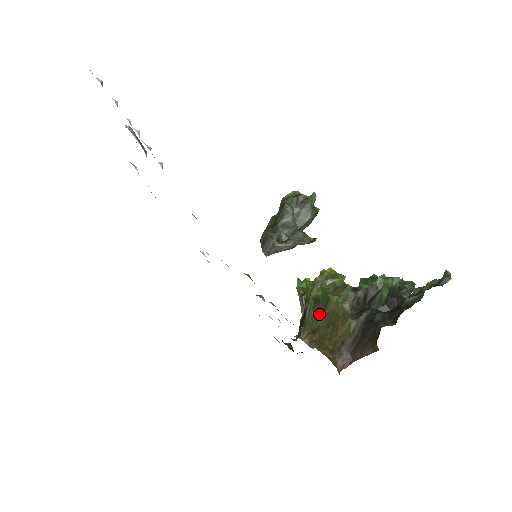
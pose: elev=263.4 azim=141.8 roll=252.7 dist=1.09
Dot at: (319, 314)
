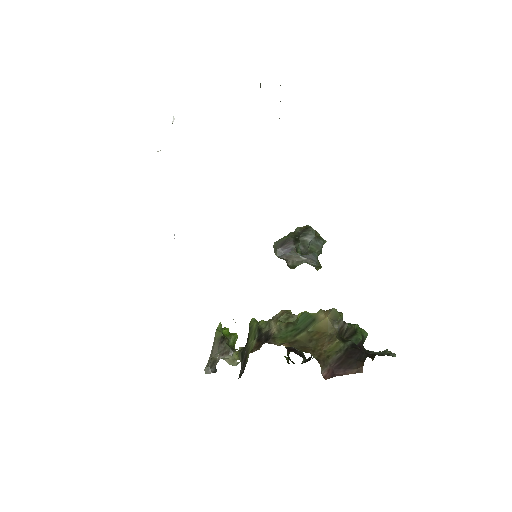
Dot at: (297, 331)
